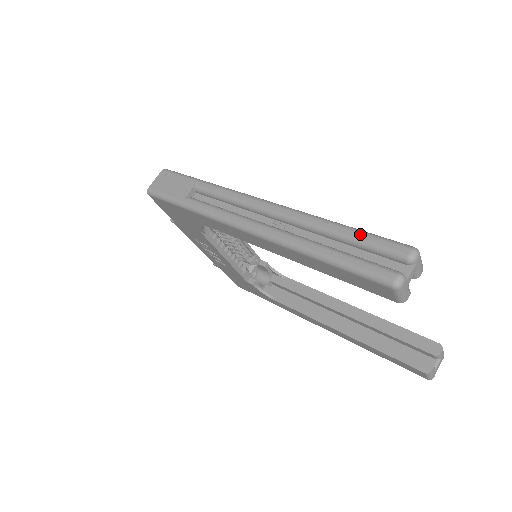
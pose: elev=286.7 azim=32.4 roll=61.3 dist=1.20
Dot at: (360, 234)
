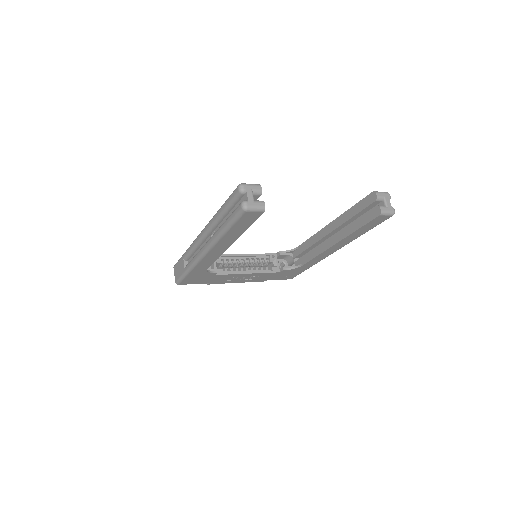
Dot at: (225, 204)
